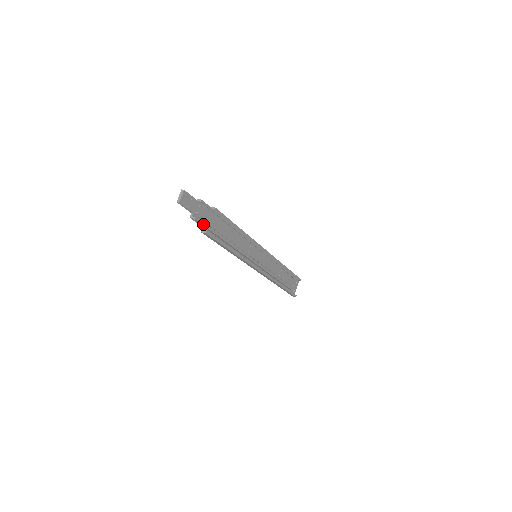
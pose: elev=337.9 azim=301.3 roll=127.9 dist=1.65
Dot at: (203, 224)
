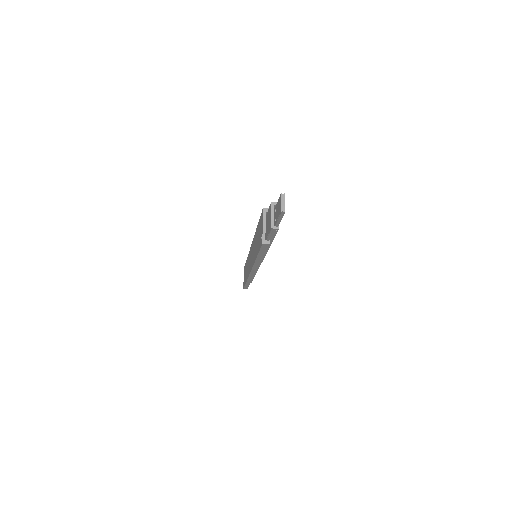
Dot at: (275, 233)
